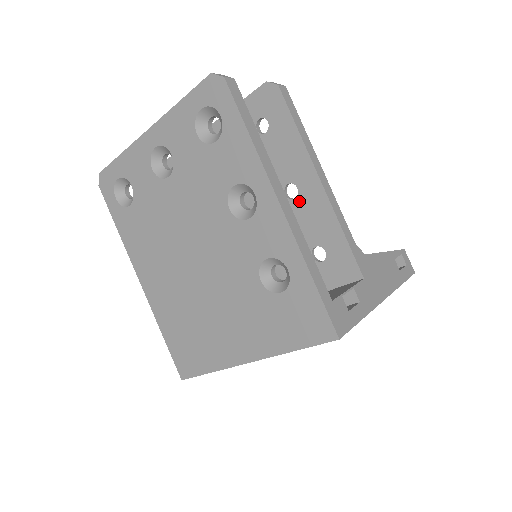
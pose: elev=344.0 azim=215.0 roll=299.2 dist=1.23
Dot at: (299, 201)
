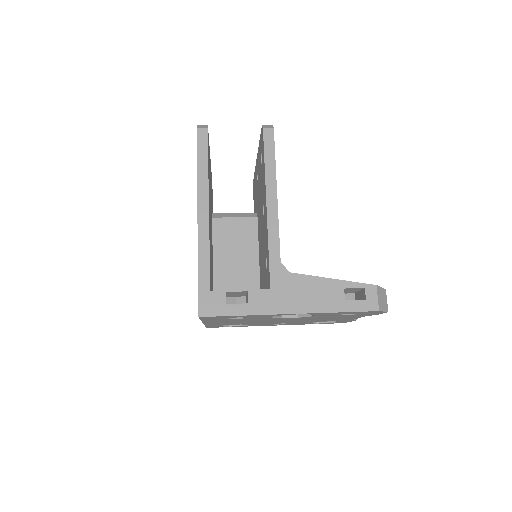
Dot at: (264, 219)
